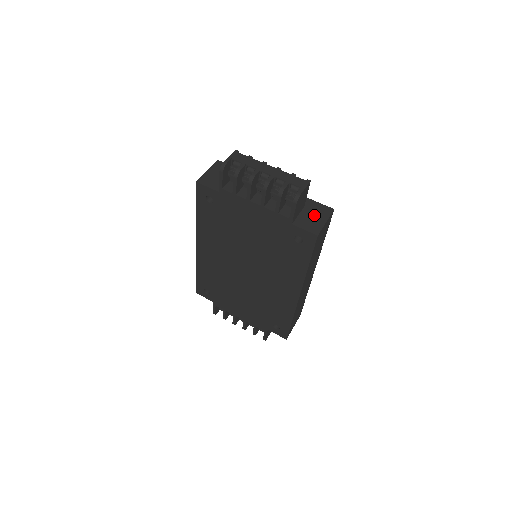
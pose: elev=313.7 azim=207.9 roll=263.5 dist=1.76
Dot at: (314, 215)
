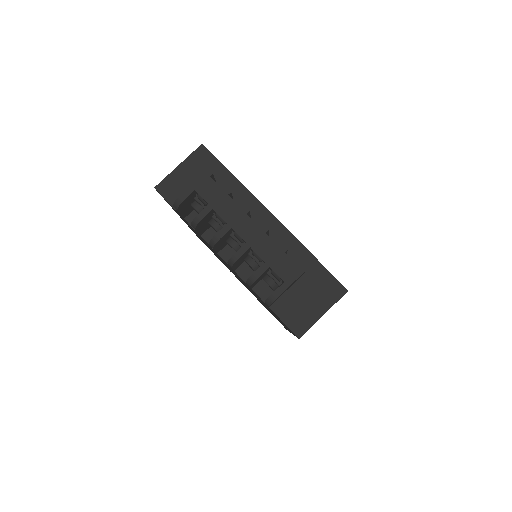
Dot at: (310, 296)
